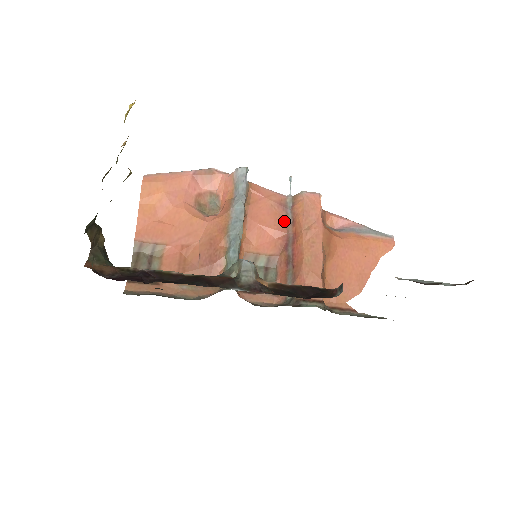
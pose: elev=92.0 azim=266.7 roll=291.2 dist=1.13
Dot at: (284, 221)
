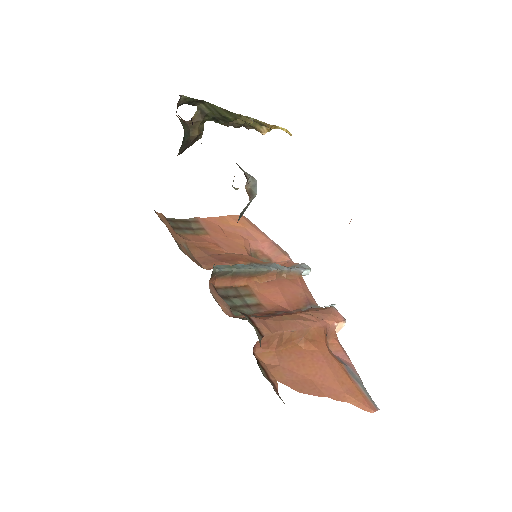
Dot at: (298, 306)
